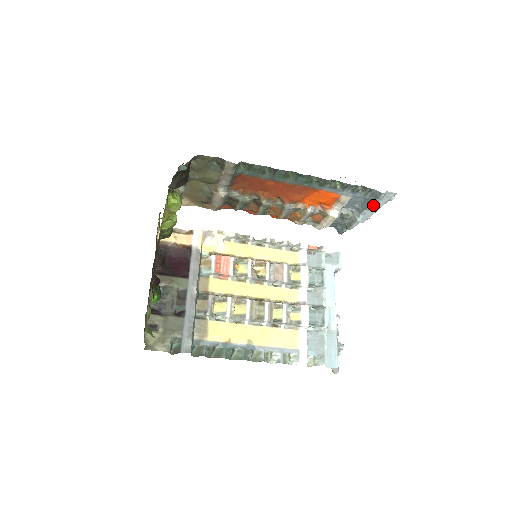
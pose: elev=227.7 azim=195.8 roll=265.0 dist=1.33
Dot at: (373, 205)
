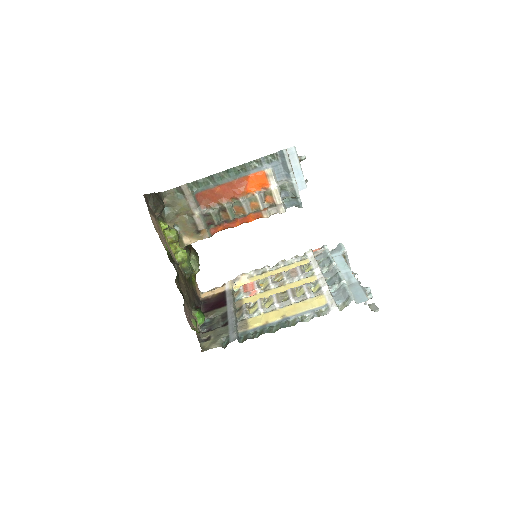
Dot at: (289, 164)
